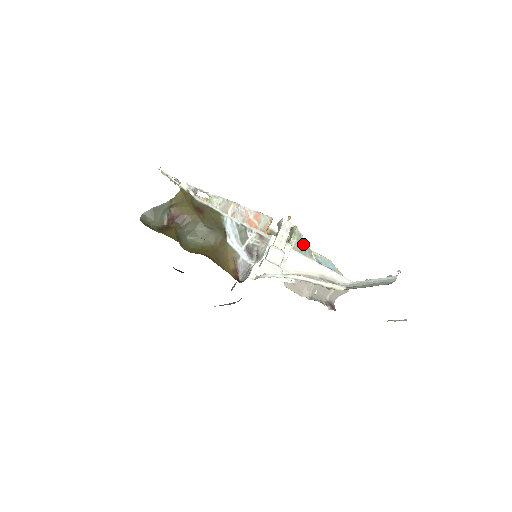
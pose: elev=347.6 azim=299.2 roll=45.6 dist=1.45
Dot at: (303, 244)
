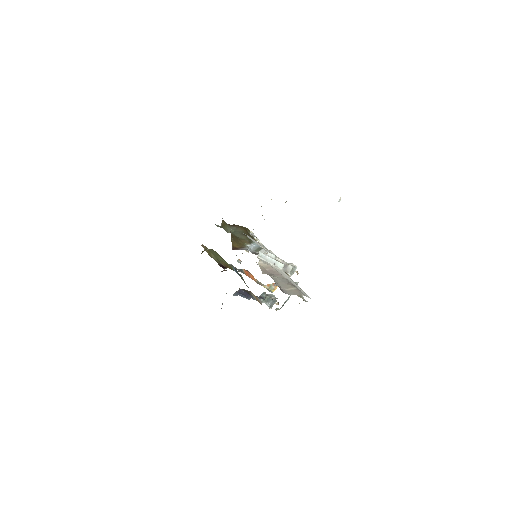
Dot at: occluded
